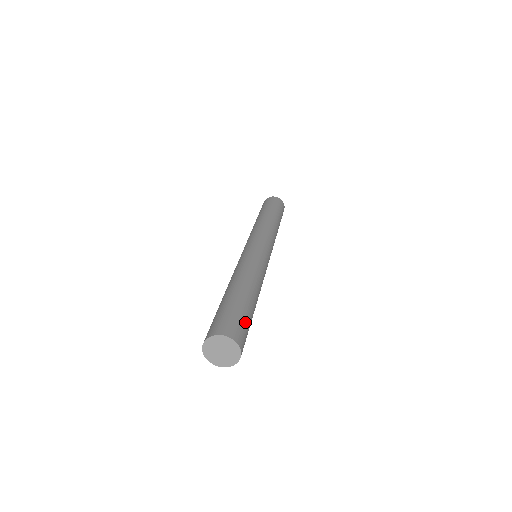
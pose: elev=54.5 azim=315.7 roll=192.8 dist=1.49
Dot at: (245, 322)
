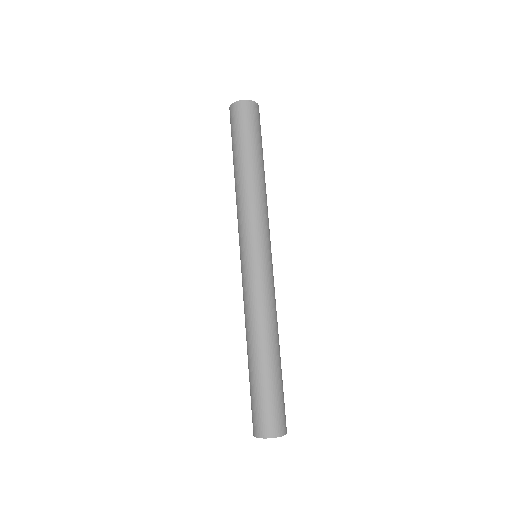
Dot at: occluded
